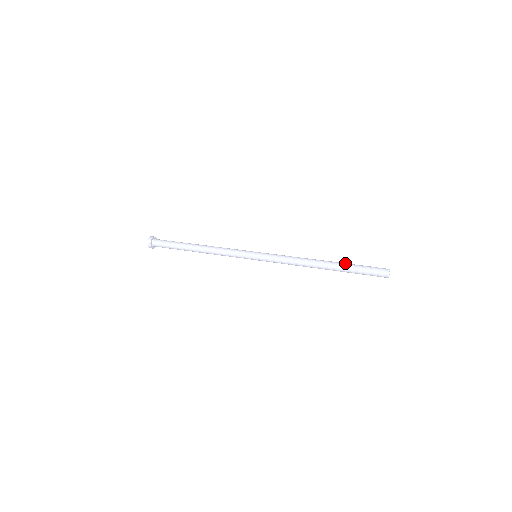
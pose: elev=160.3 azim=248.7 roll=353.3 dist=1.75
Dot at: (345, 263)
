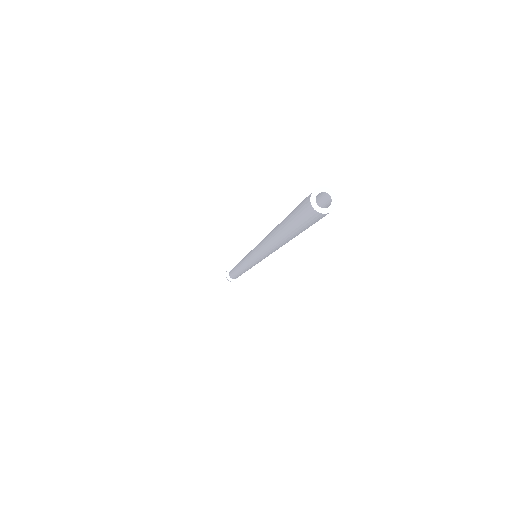
Dot at: occluded
